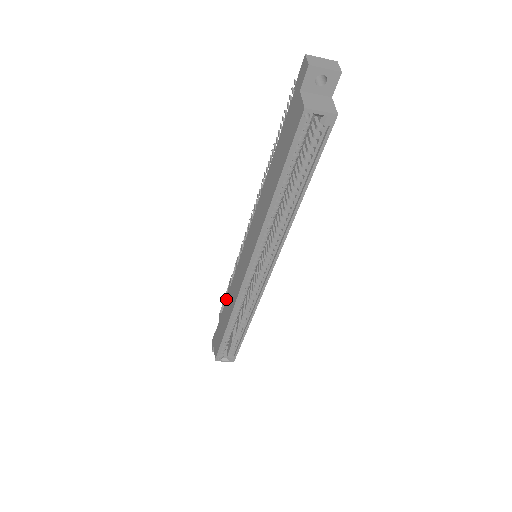
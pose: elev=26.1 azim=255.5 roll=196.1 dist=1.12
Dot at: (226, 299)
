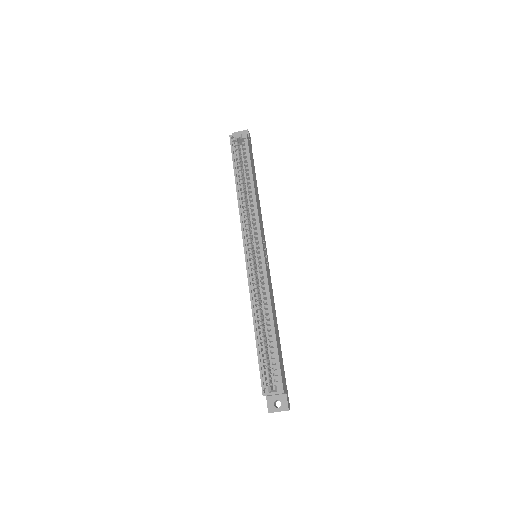
Dot at: occluded
